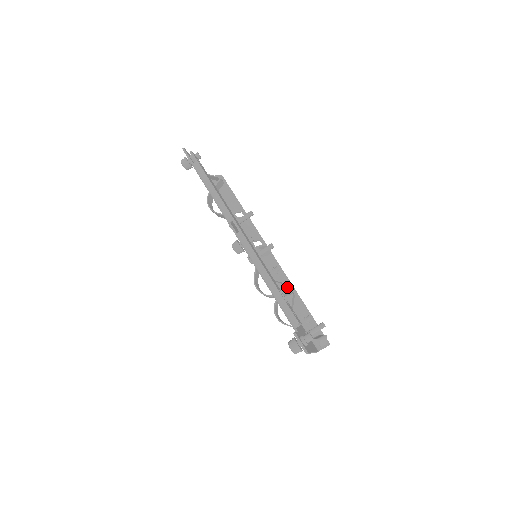
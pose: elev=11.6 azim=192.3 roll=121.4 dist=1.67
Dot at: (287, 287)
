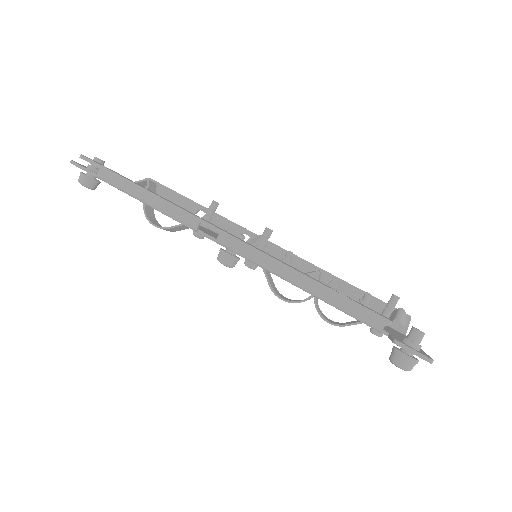
Dot at: (319, 274)
